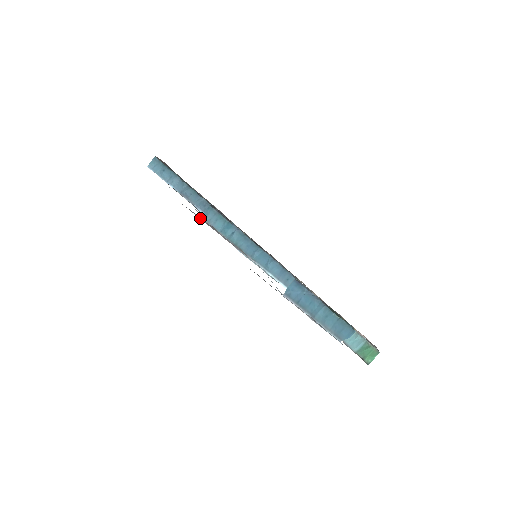
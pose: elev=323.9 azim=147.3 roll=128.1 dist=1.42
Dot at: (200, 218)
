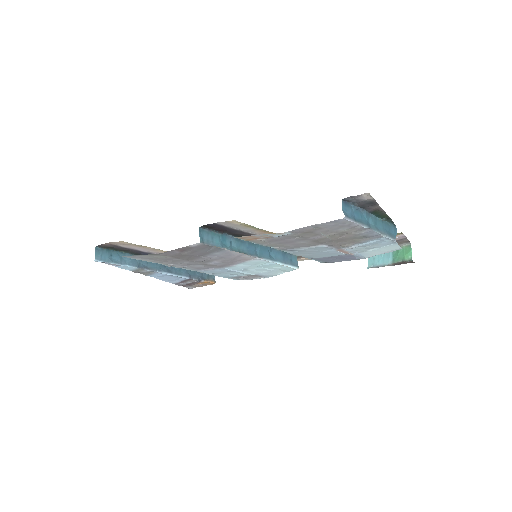
Dot at: (190, 255)
